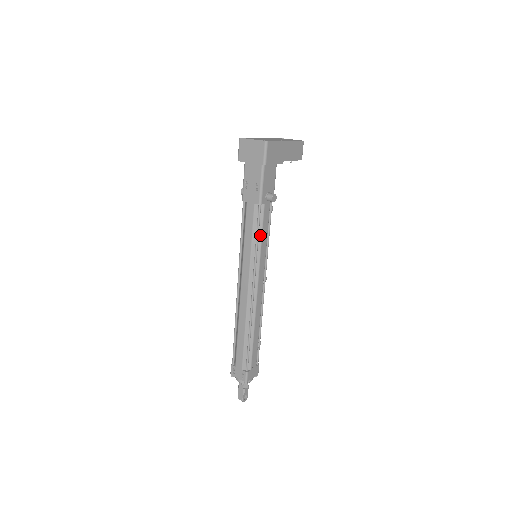
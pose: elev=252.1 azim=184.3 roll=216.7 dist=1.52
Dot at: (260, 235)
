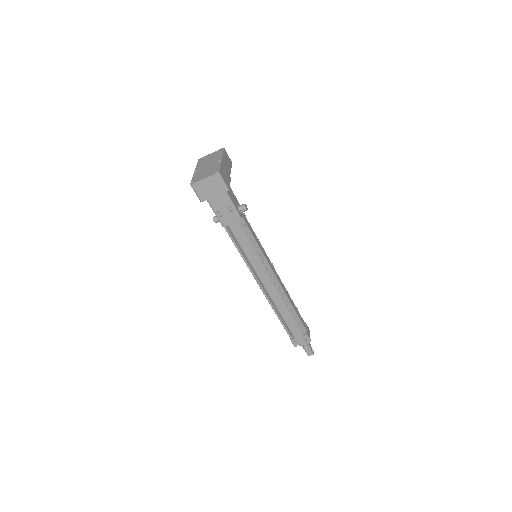
Dot at: (254, 240)
